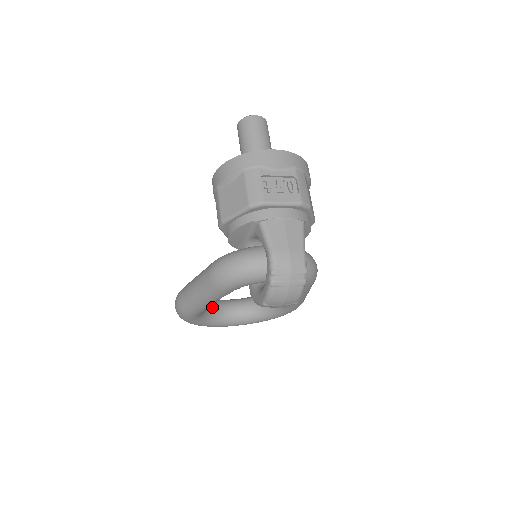
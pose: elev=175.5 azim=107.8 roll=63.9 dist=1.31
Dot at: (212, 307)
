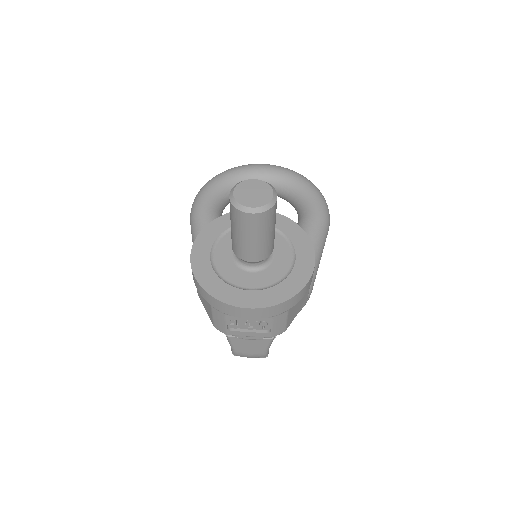
Dot at: occluded
